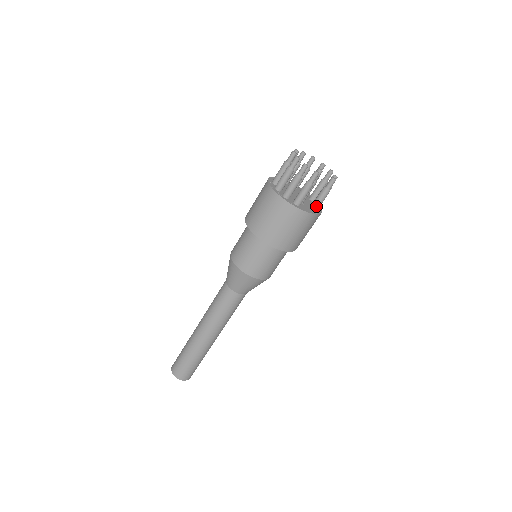
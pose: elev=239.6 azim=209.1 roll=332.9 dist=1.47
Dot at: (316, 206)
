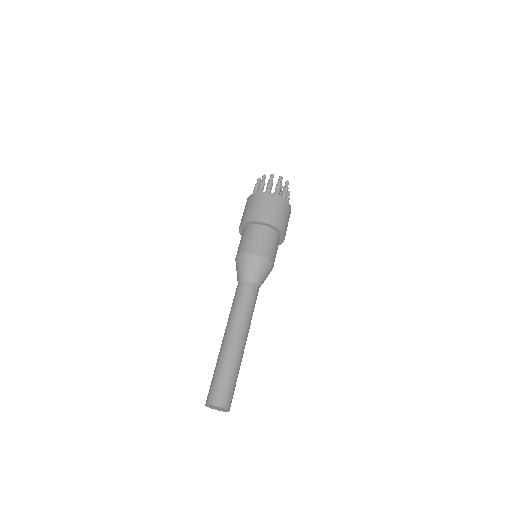
Dot at: occluded
